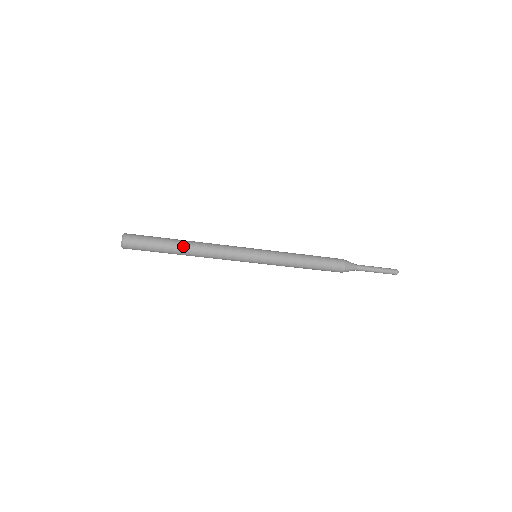
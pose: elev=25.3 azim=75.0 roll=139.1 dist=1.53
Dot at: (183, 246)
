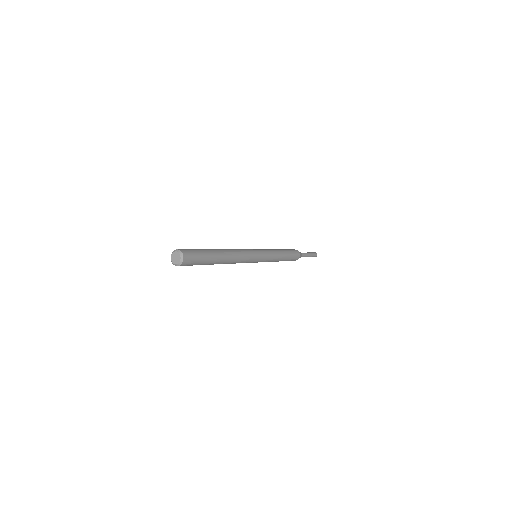
Dot at: occluded
